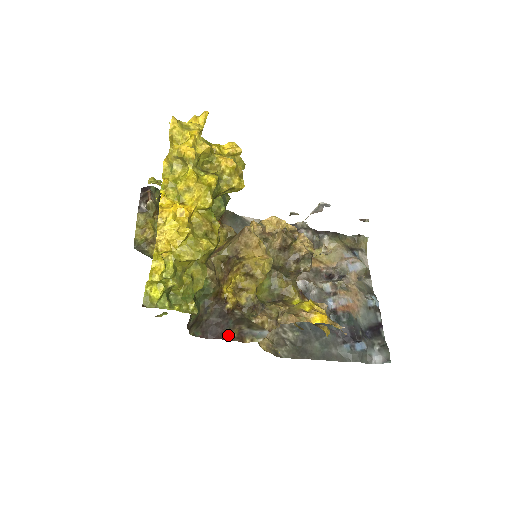
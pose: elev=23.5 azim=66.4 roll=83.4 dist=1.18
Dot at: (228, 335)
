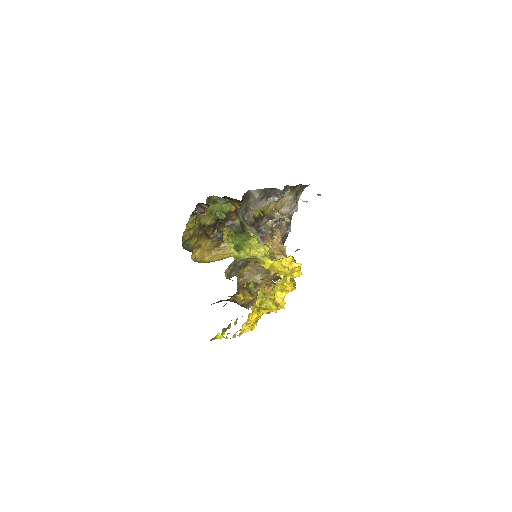
Dot at: occluded
